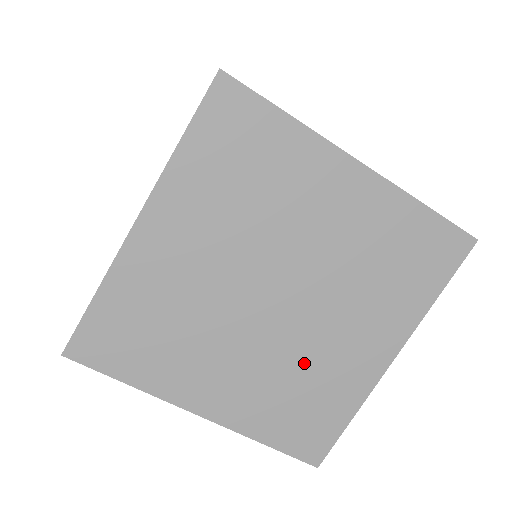
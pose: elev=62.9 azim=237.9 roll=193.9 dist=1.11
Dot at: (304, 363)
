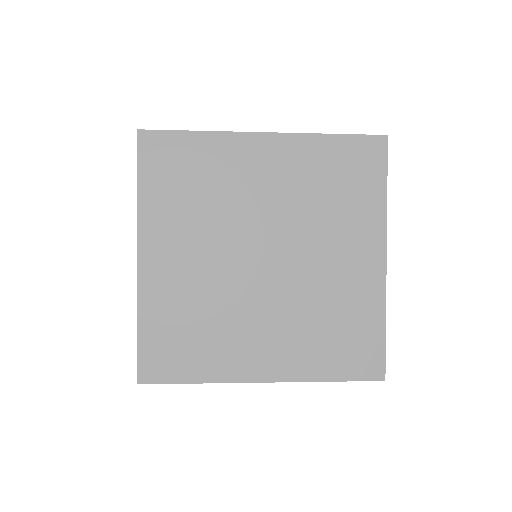
Dot at: occluded
